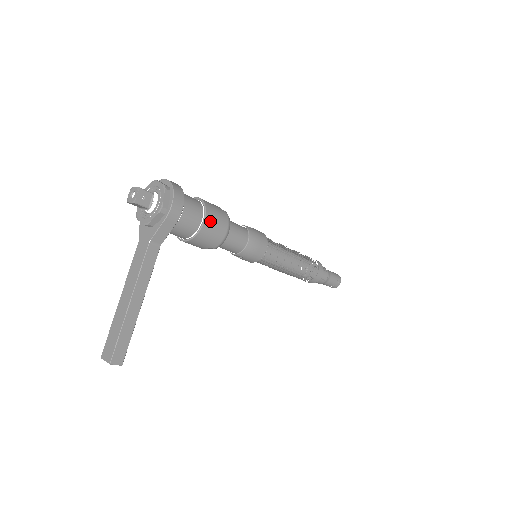
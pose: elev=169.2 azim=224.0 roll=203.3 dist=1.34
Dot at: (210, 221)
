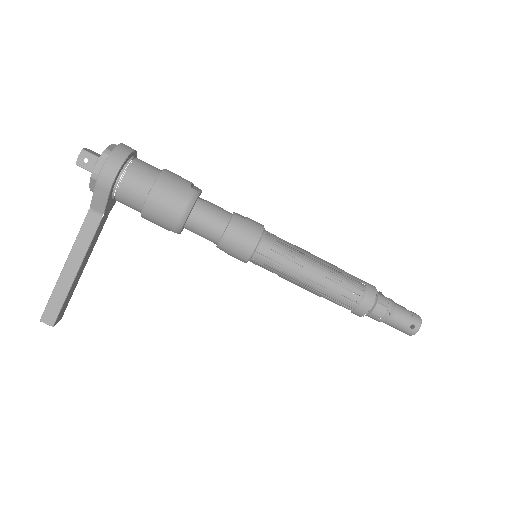
Dot at: (157, 197)
